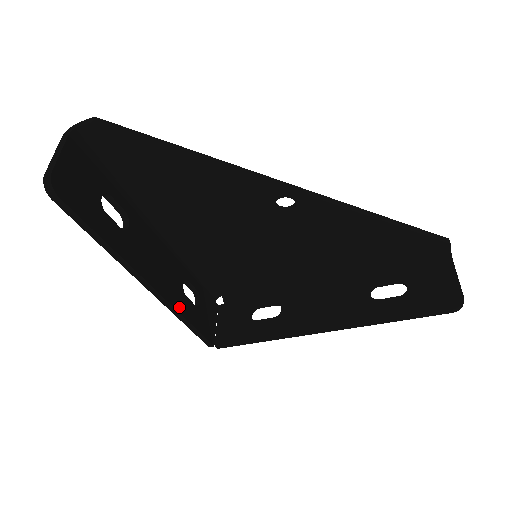
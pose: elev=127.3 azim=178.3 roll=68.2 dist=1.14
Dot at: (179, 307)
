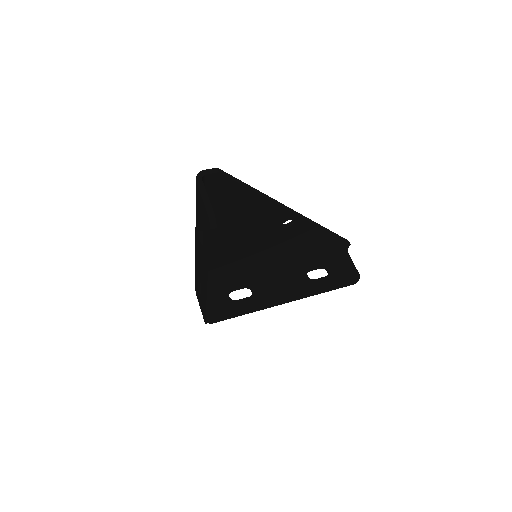
Dot at: occluded
